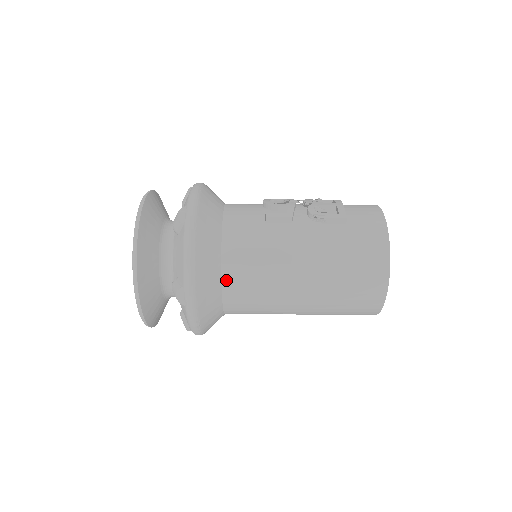
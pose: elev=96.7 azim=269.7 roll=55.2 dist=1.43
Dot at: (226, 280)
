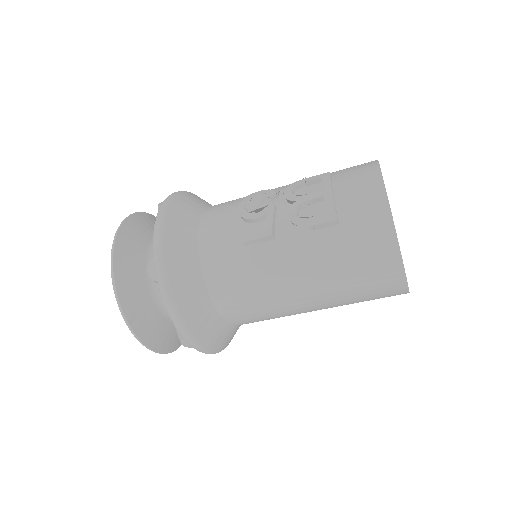
Dot at: (225, 314)
